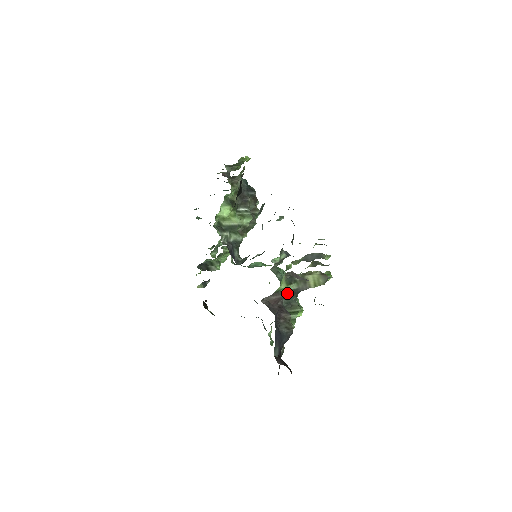
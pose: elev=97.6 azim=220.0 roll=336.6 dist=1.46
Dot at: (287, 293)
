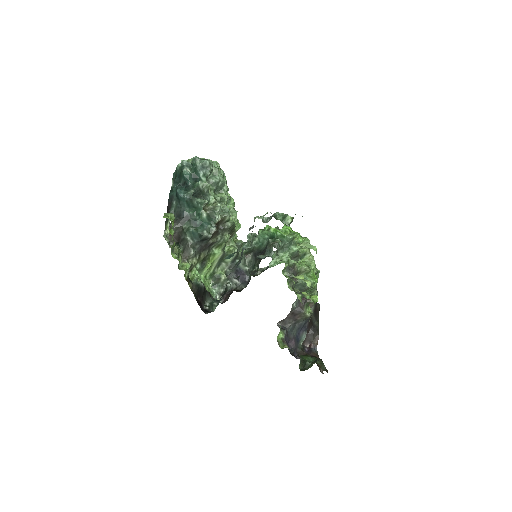
Dot at: occluded
